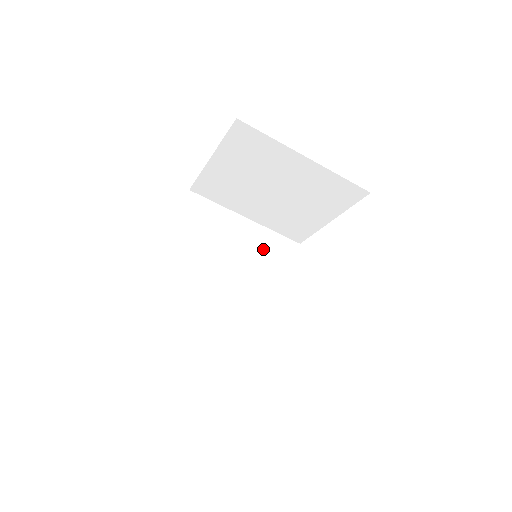
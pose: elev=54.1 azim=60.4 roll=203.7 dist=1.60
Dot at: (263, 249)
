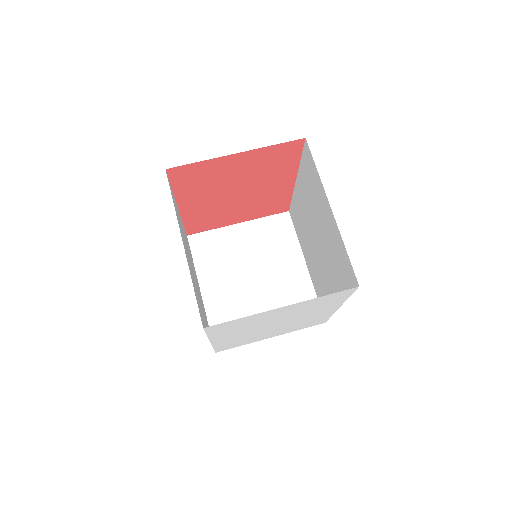
Dot at: occluded
